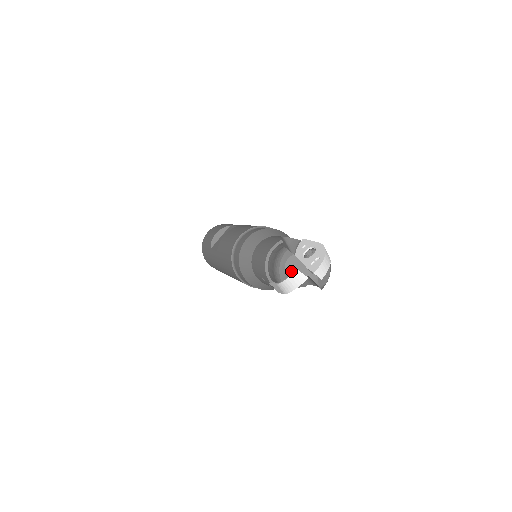
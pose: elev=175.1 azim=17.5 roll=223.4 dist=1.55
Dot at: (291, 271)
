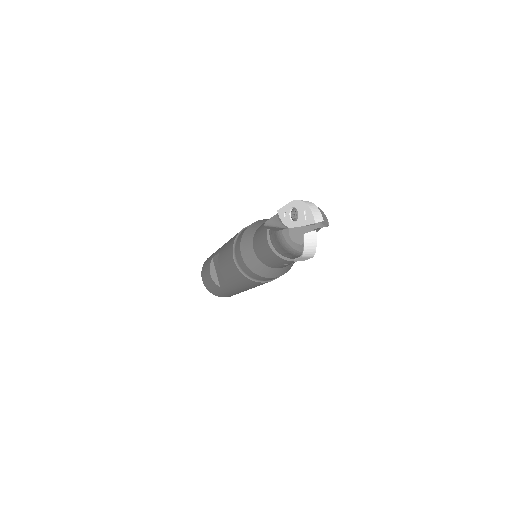
Dot at: (301, 240)
